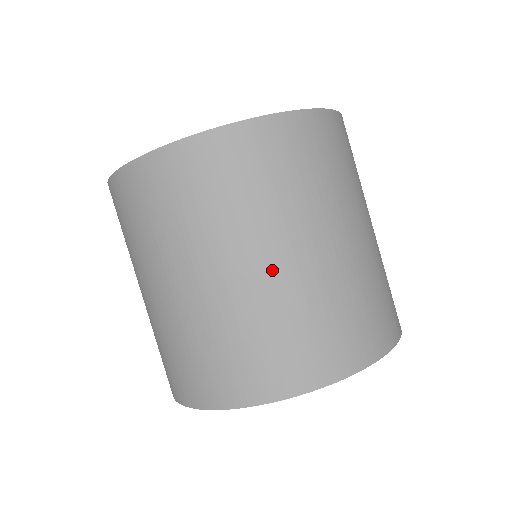
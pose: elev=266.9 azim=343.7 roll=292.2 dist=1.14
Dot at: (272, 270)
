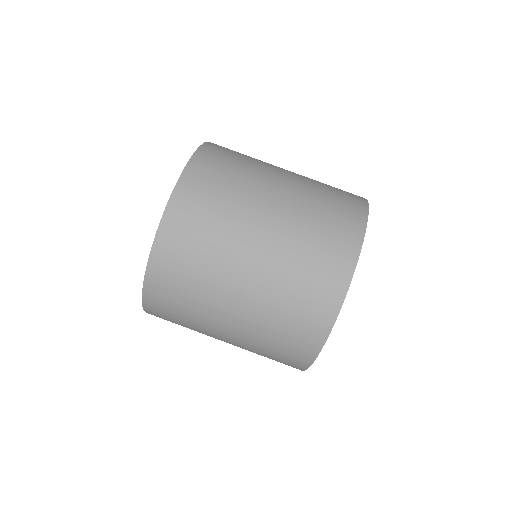
Dot at: (274, 220)
